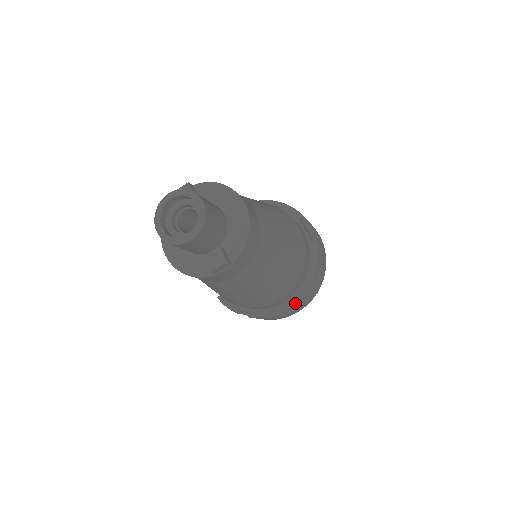
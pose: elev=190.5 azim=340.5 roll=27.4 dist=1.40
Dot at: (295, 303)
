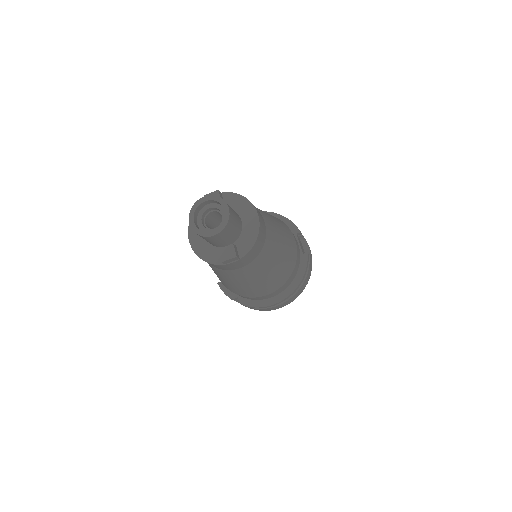
Dot at: (280, 300)
